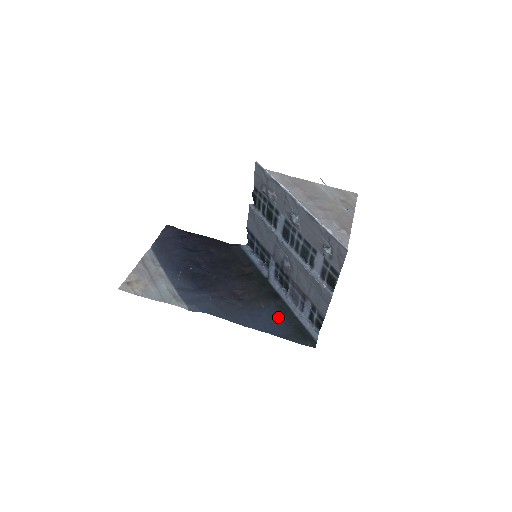
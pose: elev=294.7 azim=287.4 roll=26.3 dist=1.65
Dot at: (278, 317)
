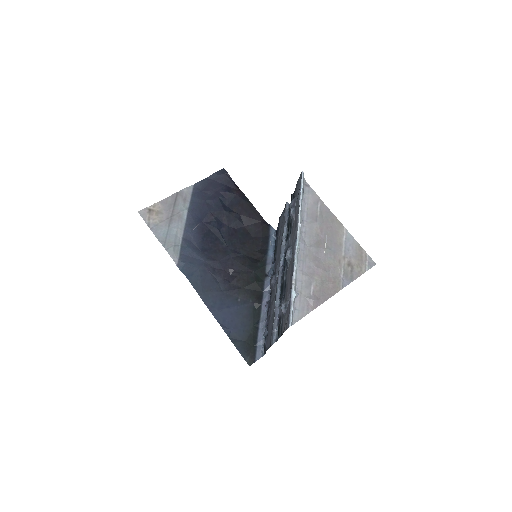
Dot at: (243, 318)
